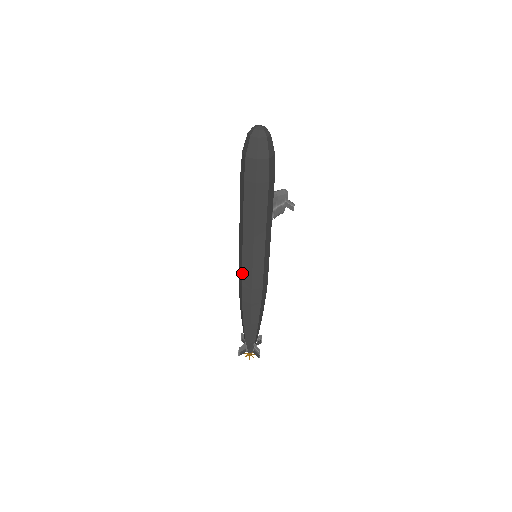
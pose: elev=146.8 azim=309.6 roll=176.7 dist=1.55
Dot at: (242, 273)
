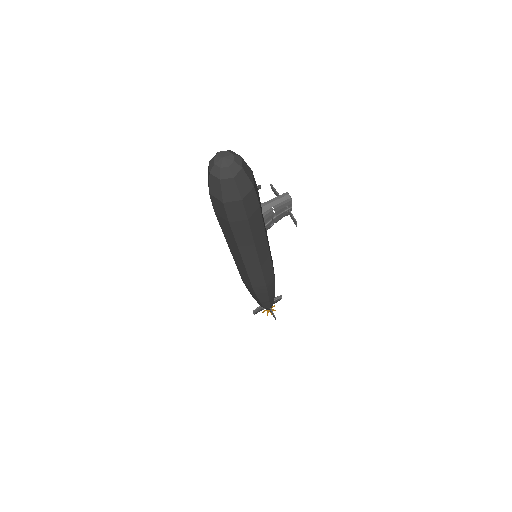
Dot at: (239, 273)
